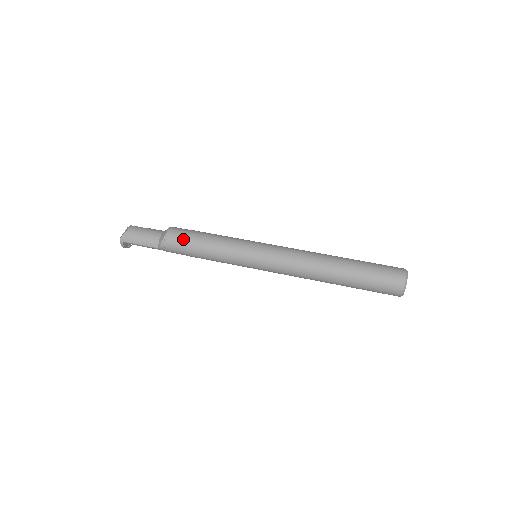
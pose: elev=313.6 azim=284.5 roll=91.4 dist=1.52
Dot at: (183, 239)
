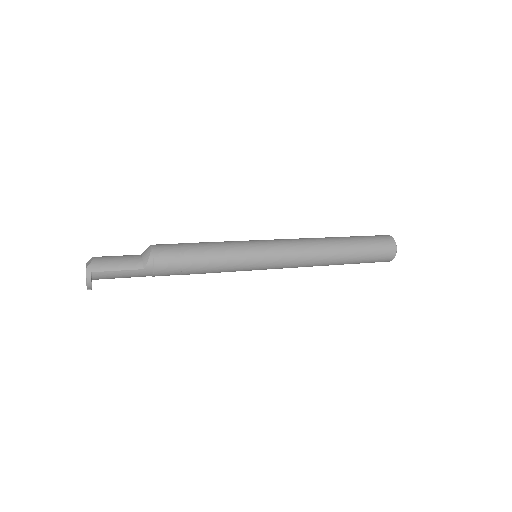
Dot at: (176, 248)
